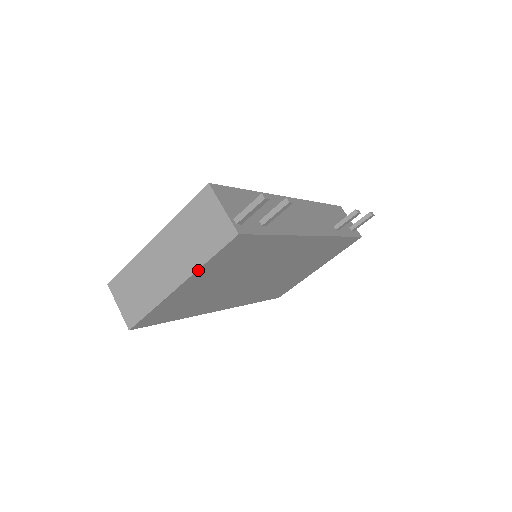
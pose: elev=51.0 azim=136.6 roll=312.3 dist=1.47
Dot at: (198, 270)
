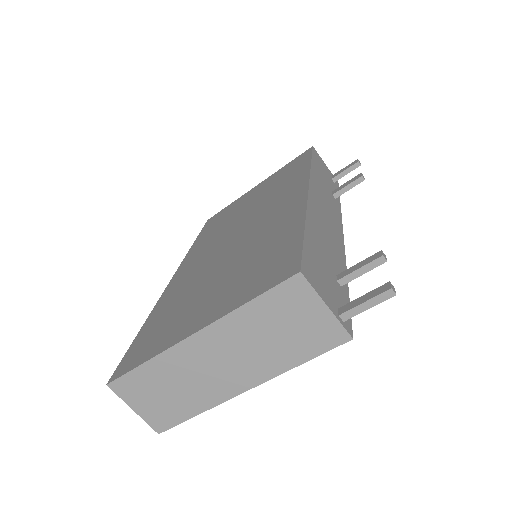
Dot at: (278, 374)
